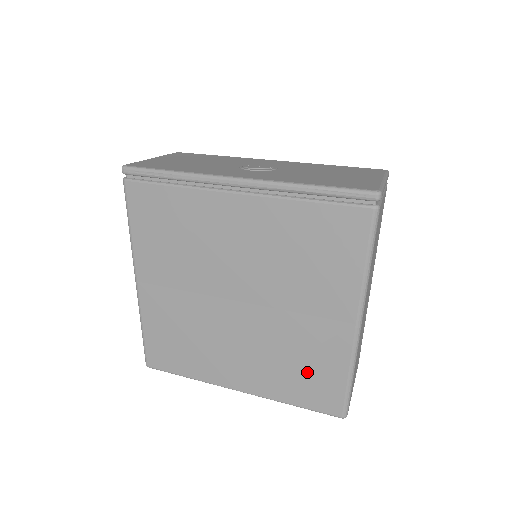
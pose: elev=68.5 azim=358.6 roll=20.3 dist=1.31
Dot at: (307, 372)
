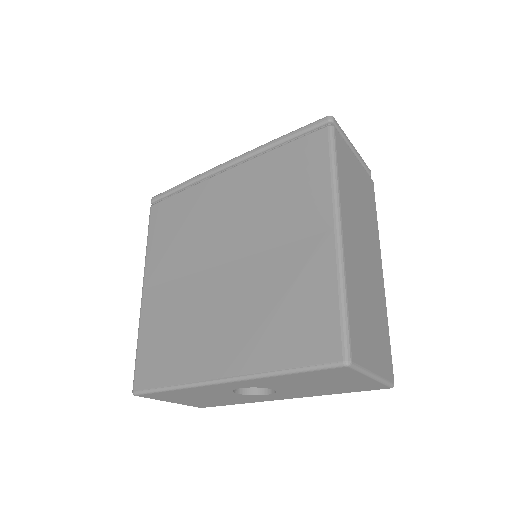
Dot at: (294, 312)
